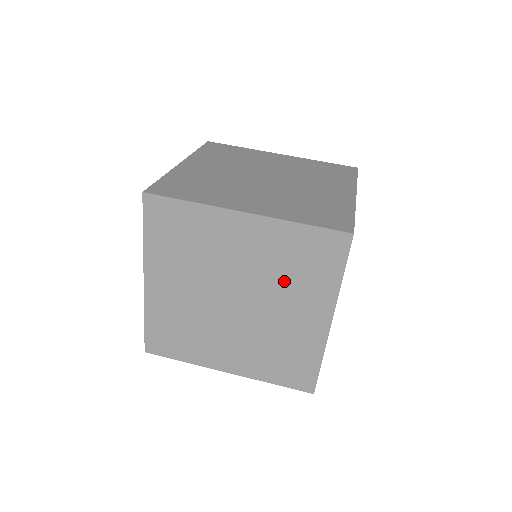
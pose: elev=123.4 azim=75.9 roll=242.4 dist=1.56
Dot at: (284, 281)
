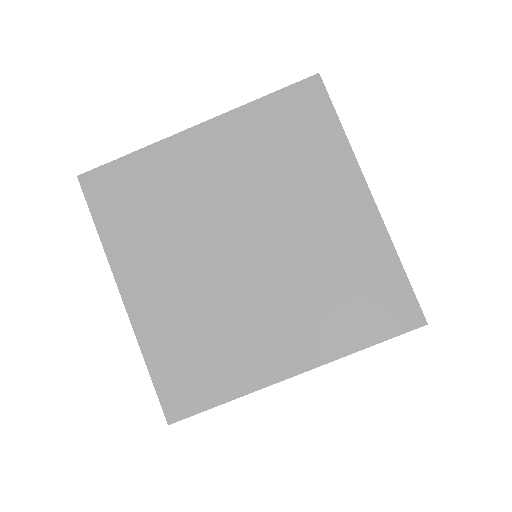
Dot at: occluded
